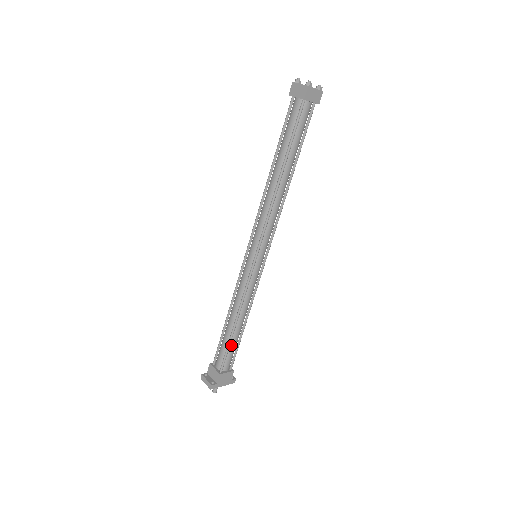
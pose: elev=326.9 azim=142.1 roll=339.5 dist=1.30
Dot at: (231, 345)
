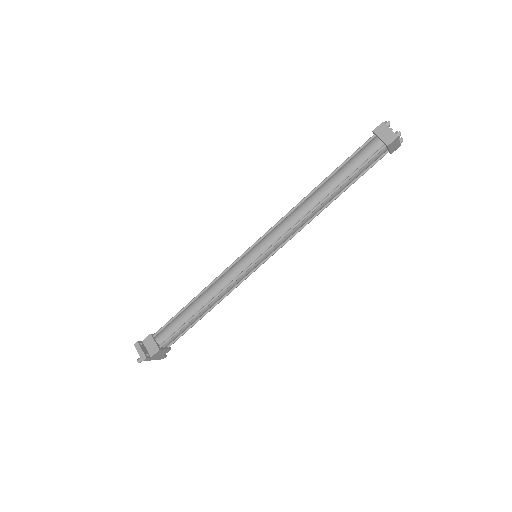
Dot at: (185, 326)
